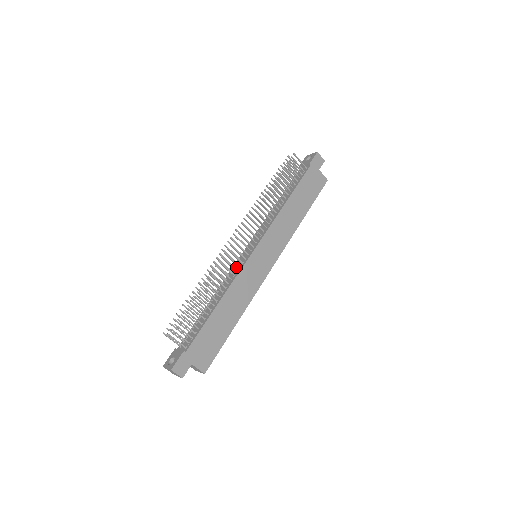
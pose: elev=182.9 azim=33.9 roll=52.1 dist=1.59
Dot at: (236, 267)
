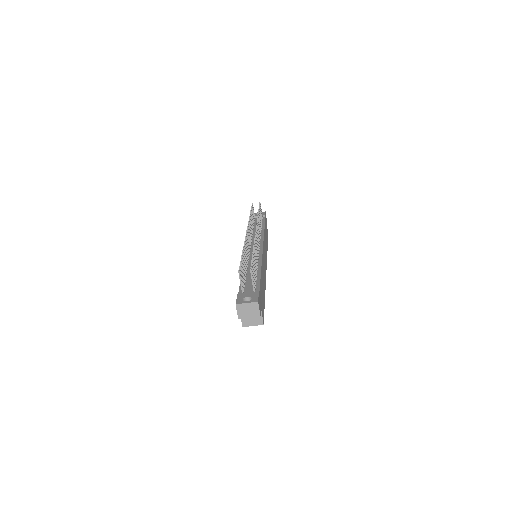
Dot at: occluded
